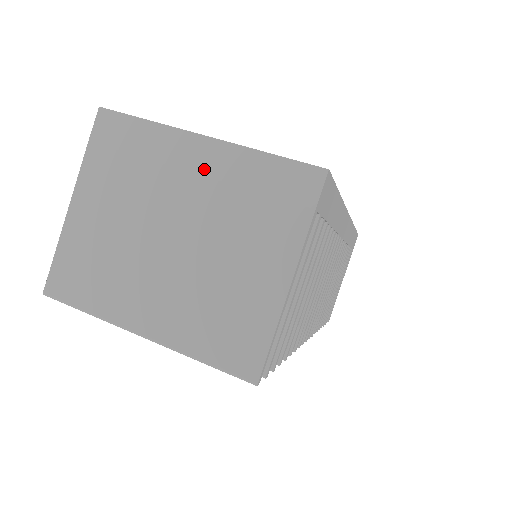
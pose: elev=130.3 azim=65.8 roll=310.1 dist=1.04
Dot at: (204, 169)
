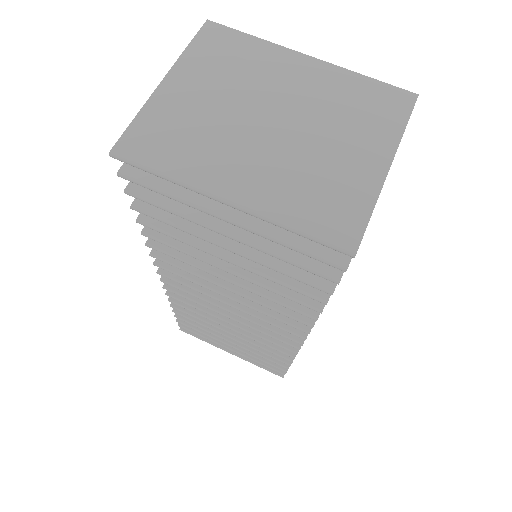
Dot at: (307, 77)
